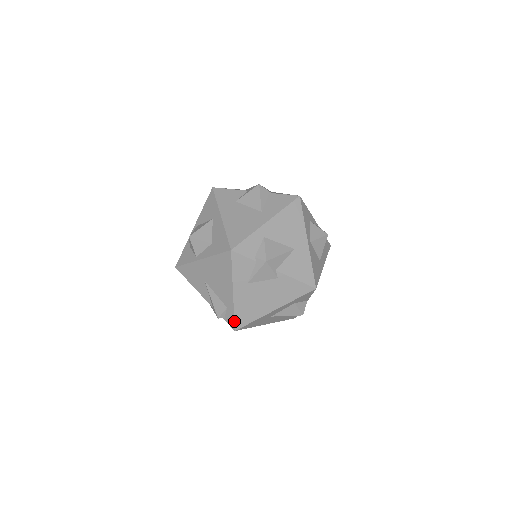
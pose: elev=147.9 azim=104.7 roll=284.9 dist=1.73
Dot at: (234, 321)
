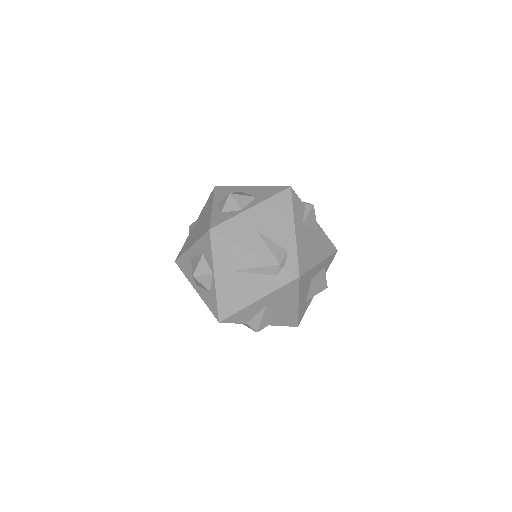
Dot at: (298, 264)
